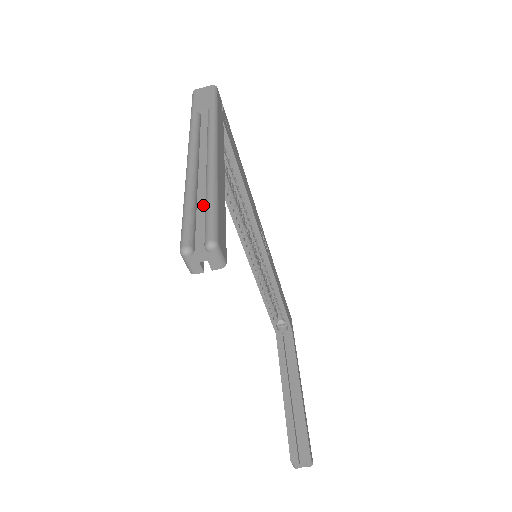
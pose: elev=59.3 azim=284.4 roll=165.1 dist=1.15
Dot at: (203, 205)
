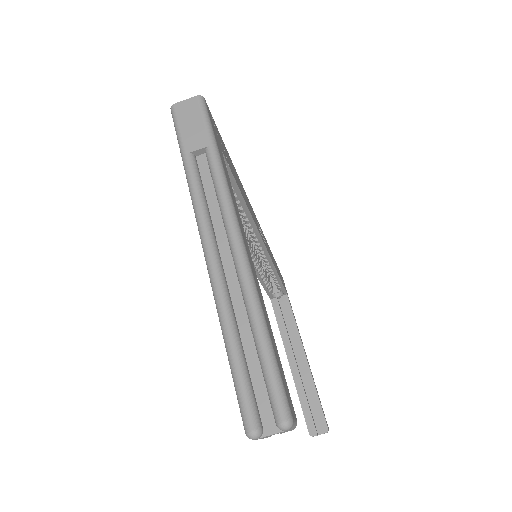
Dot at: (250, 342)
